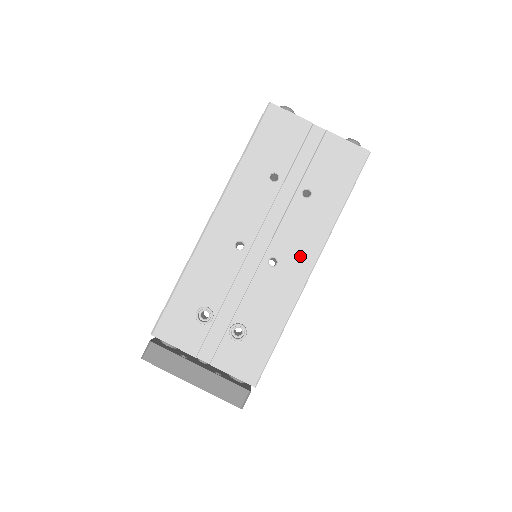
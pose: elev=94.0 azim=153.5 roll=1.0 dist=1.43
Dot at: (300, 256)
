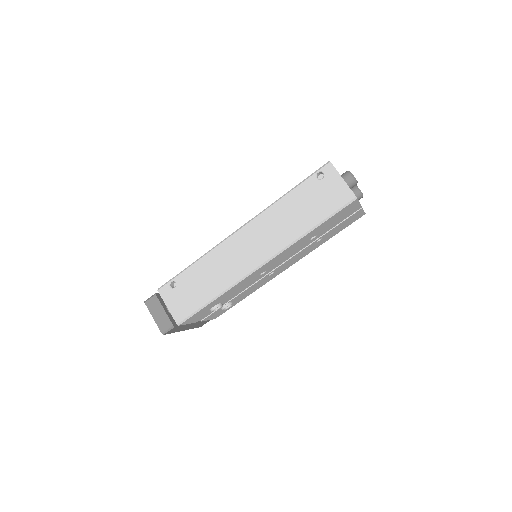
Dot at: (286, 267)
